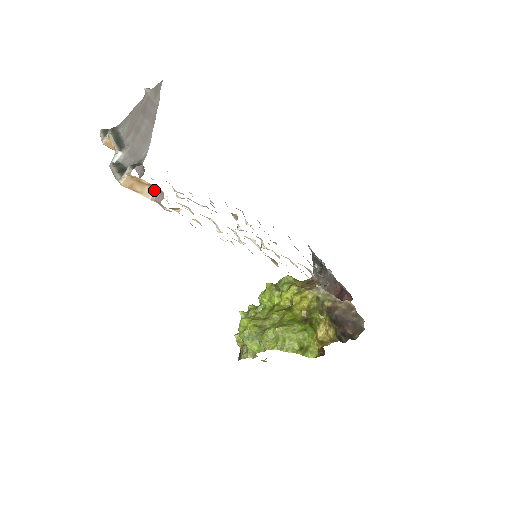
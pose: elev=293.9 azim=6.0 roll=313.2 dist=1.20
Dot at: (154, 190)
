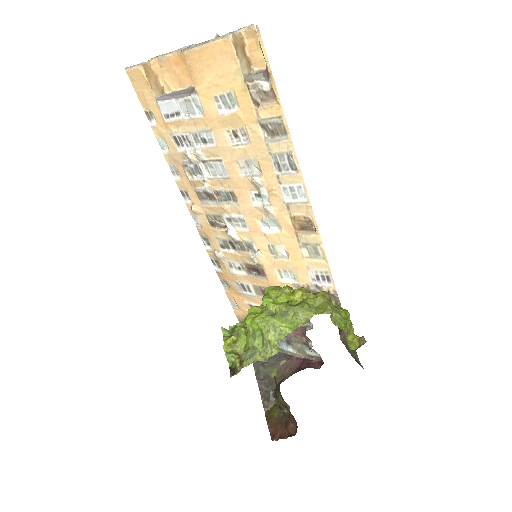
Dot at: (248, 70)
